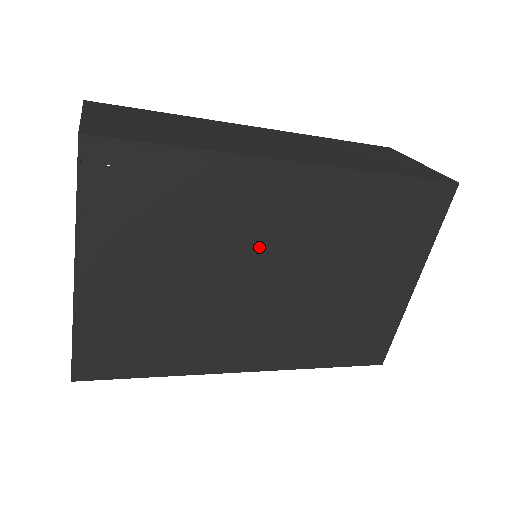
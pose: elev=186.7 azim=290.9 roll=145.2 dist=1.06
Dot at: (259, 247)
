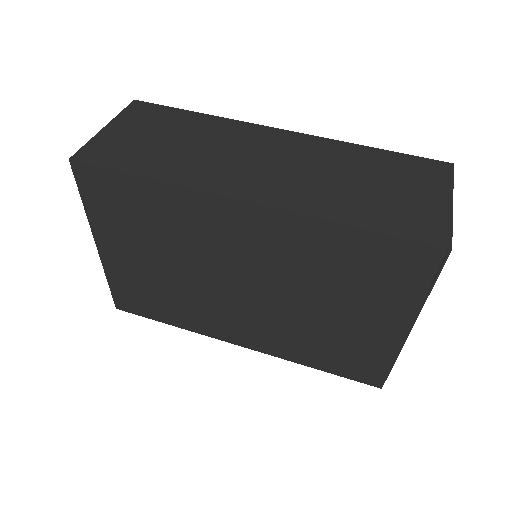
Dot at: (225, 260)
